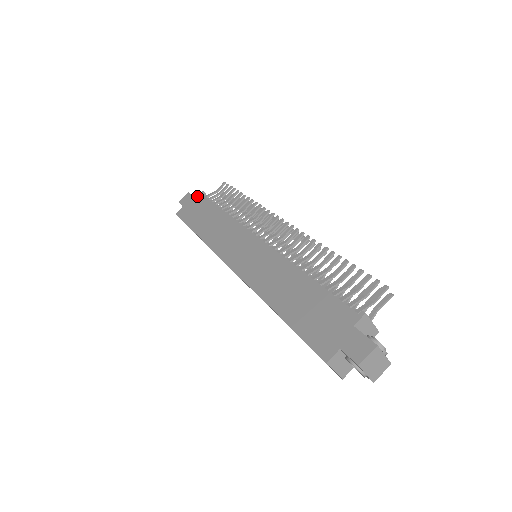
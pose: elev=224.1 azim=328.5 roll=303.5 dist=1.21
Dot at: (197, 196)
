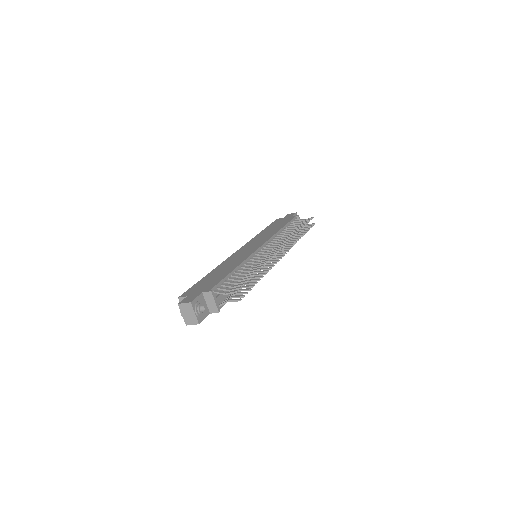
Dot at: (293, 216)
